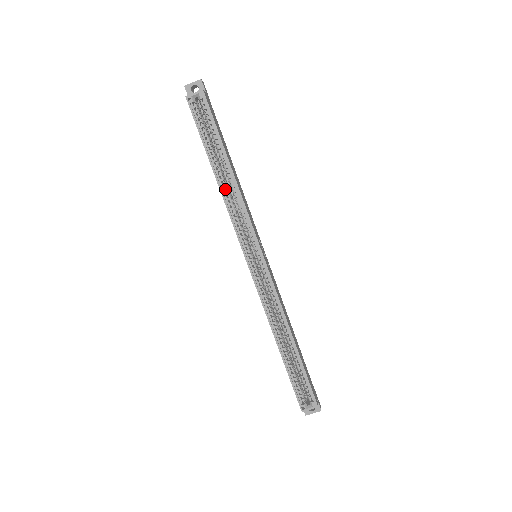
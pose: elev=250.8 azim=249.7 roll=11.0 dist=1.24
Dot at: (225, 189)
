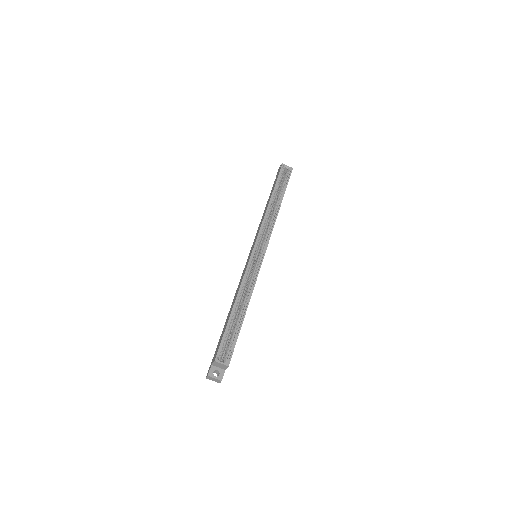
Dot at: (270, 210)
